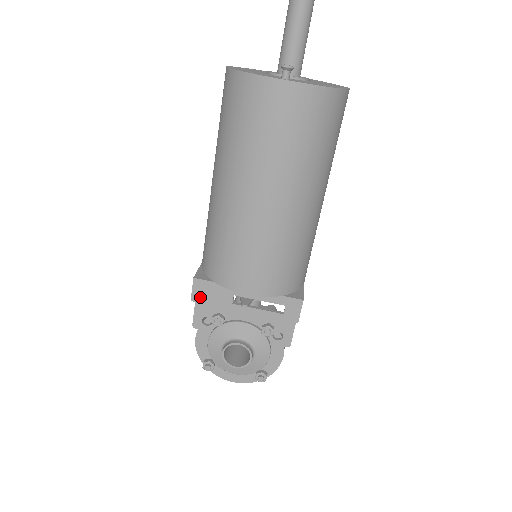
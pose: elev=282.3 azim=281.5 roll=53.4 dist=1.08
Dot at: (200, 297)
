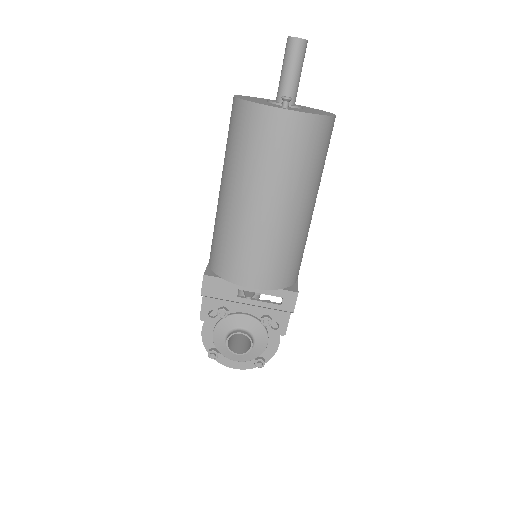
Dot at: (209, 291)
